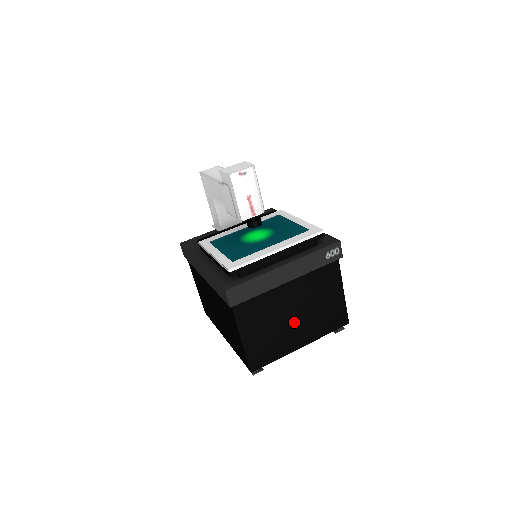
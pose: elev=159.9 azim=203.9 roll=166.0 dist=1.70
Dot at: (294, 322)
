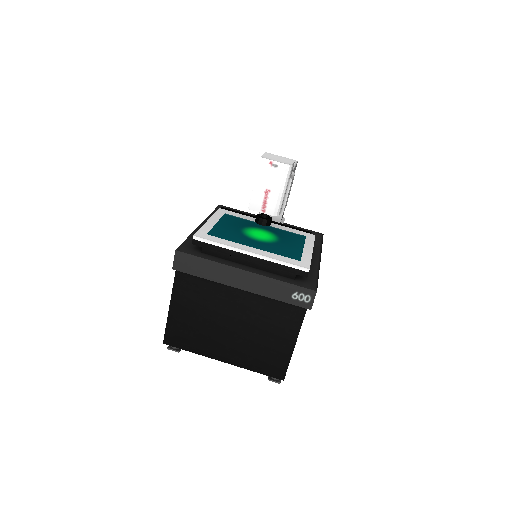
Dot at: (227, 332)
